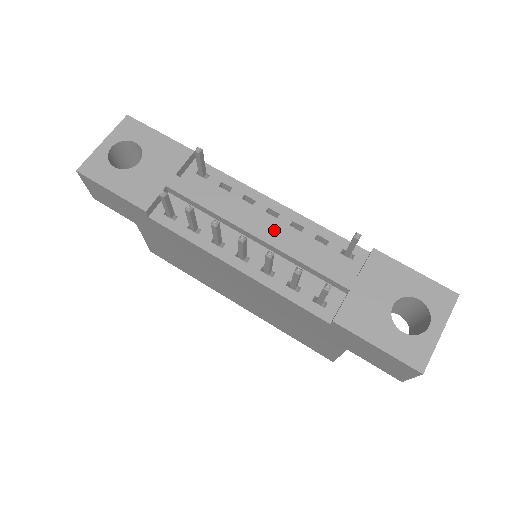
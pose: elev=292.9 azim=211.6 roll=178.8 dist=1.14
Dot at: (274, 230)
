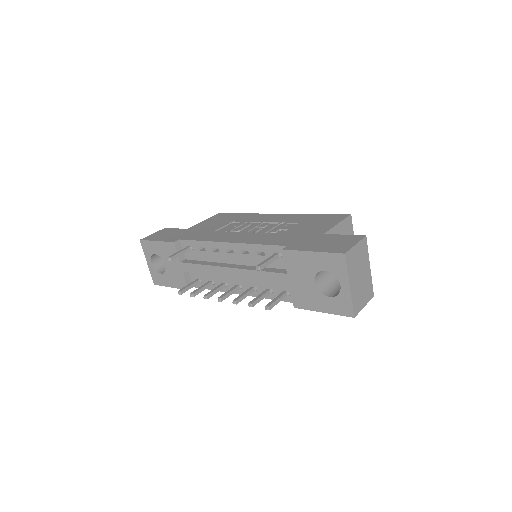
Dot at: (235, 268)
